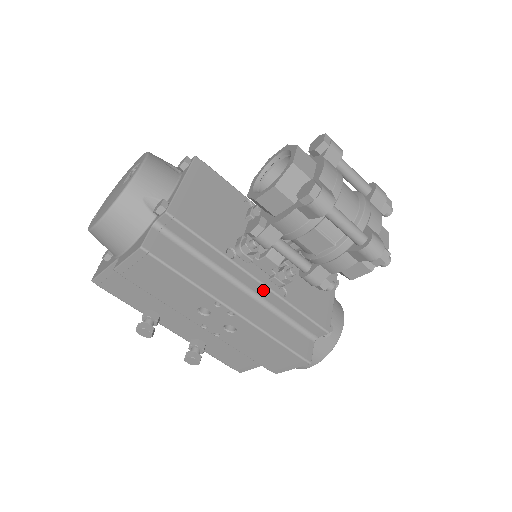
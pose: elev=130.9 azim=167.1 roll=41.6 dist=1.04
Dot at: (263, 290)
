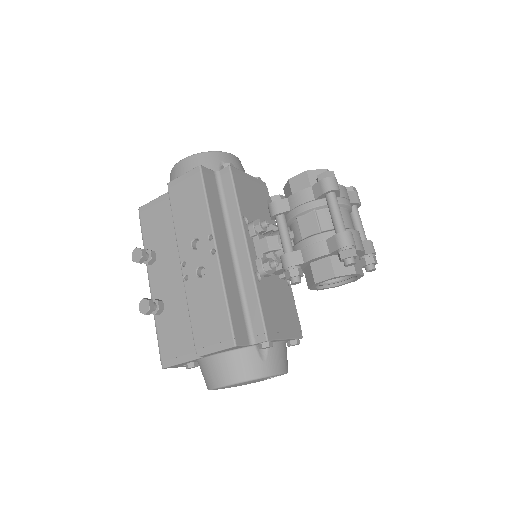
Dot at: (246, 262)
